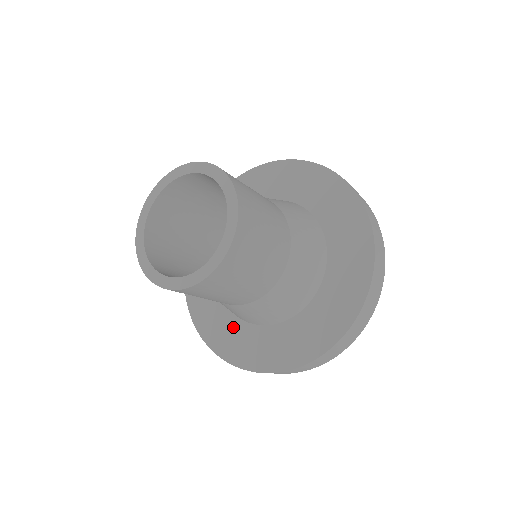
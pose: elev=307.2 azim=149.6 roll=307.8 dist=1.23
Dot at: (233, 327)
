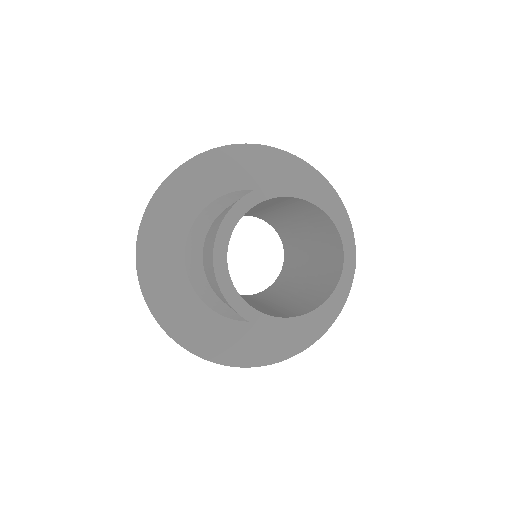
Dot at: (174, 270)
